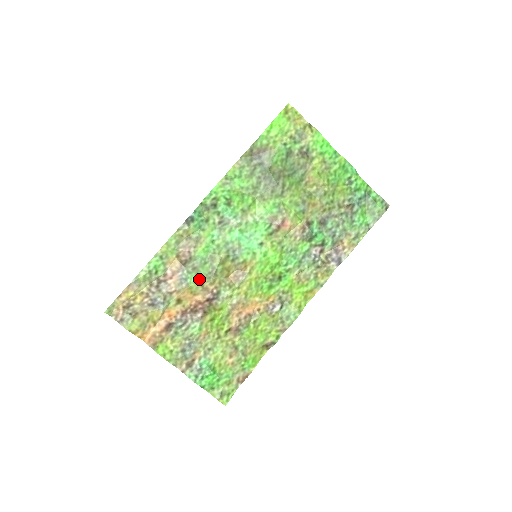
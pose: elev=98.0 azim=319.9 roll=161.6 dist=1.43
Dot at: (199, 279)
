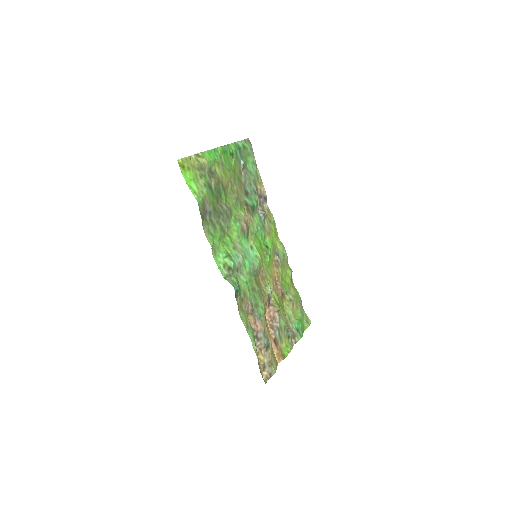
Dot at: (262, 306)
